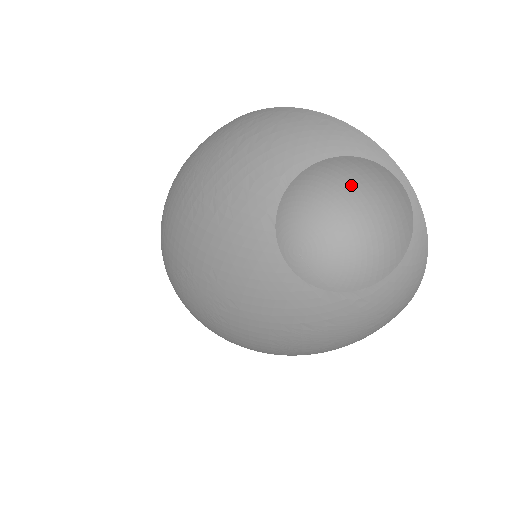
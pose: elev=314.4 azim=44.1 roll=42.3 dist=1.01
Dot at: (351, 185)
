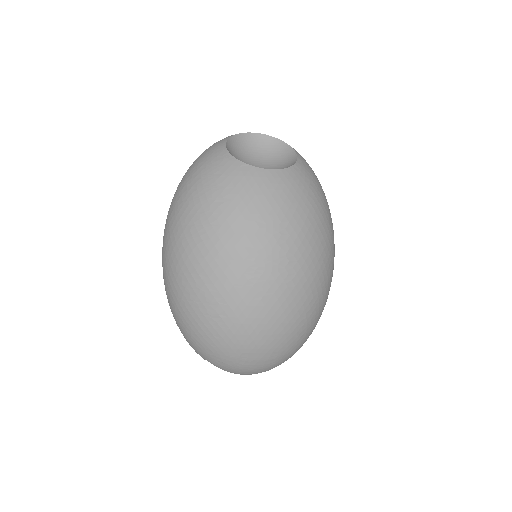
Dot at: (242, 152)
